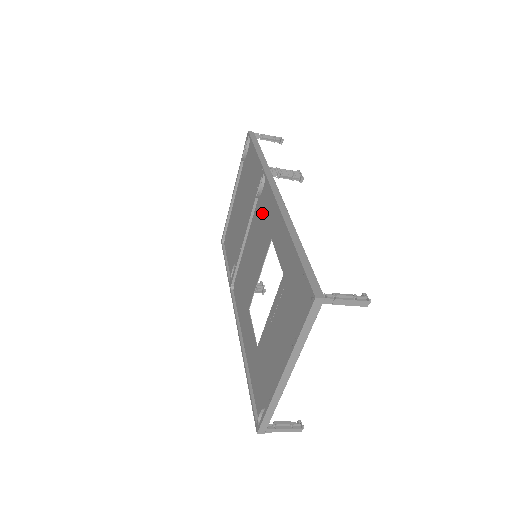
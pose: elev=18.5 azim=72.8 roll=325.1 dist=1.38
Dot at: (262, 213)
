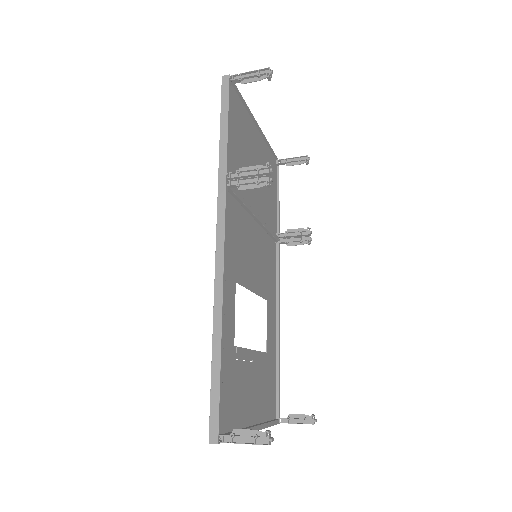
Dot at: (236, 230)
